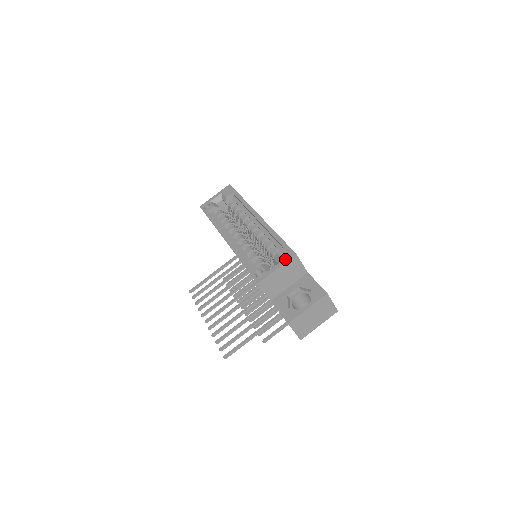
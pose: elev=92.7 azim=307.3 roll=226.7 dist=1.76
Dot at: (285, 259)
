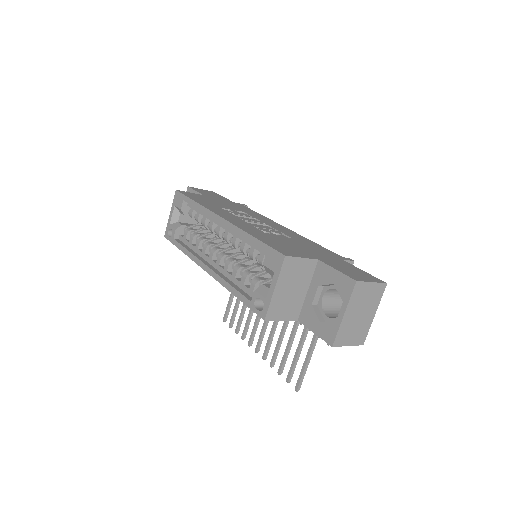
Dot at: (276, 270)
